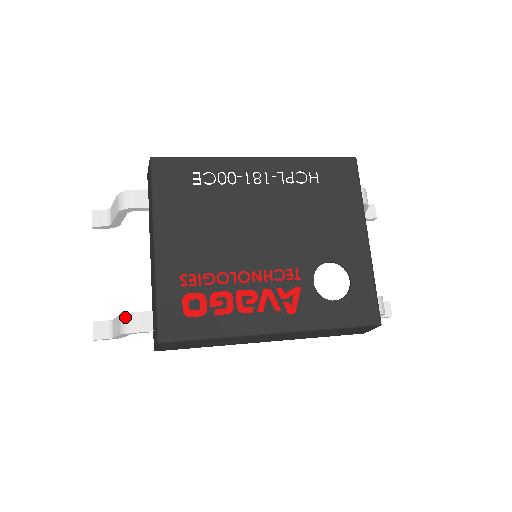
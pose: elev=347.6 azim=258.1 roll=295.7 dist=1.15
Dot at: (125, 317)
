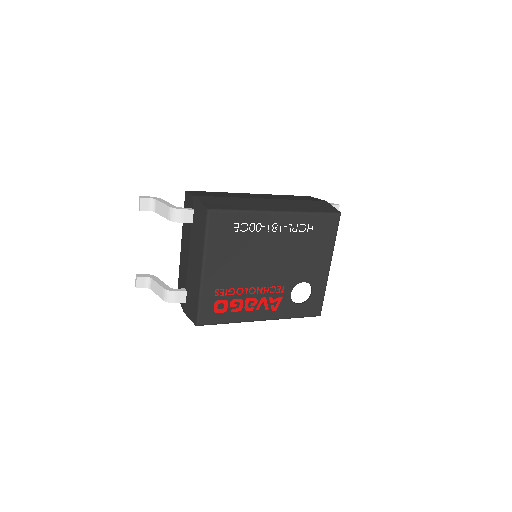
Dot at: (168, 293)
